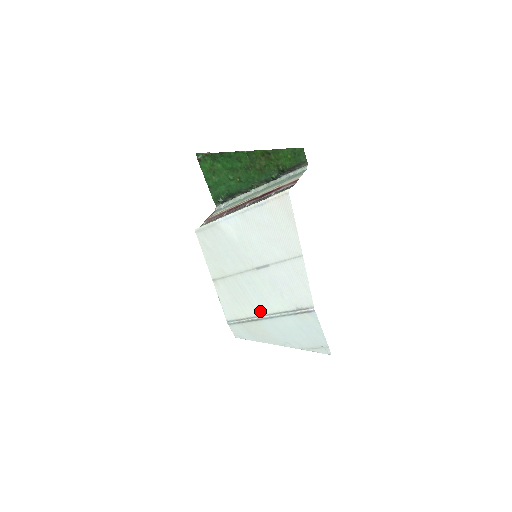
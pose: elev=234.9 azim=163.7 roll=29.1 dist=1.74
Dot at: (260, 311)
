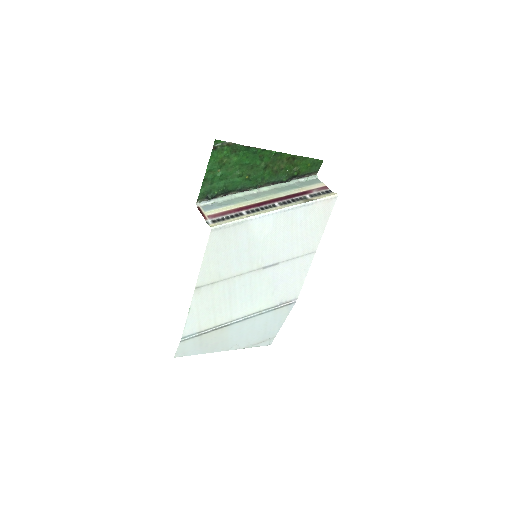
Dot at: (237, 314)
